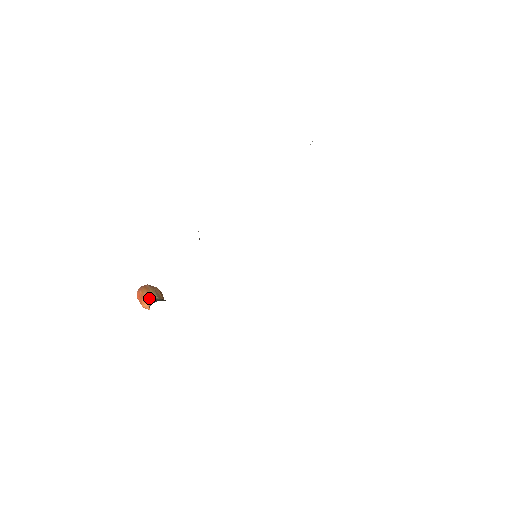
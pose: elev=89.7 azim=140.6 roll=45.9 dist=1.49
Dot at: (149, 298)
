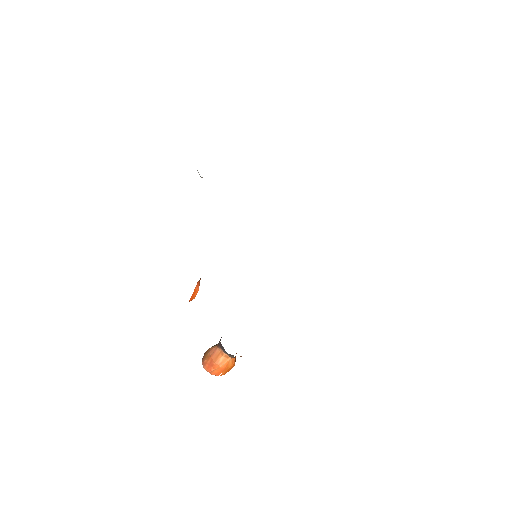
Dot at: (215, 349)
